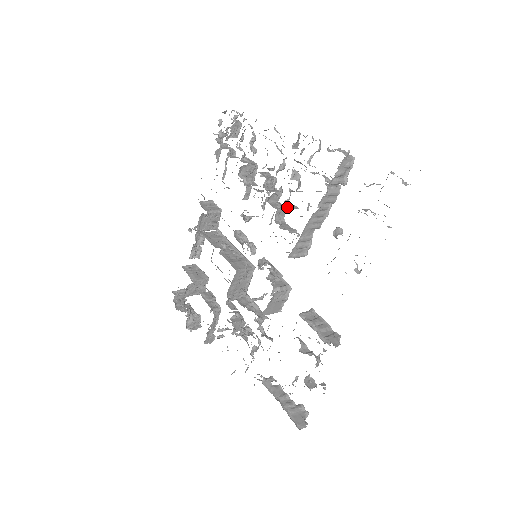
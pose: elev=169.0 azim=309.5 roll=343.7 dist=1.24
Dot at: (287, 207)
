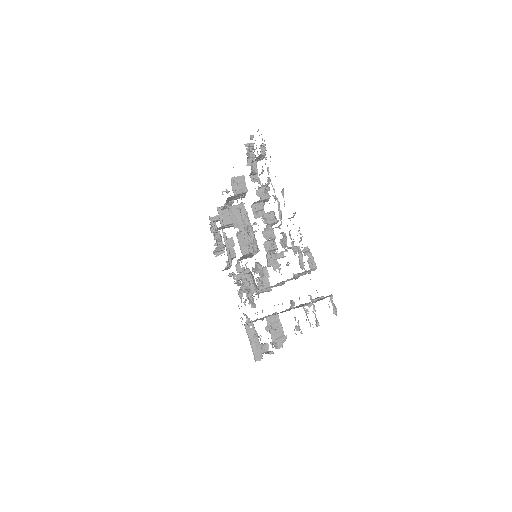
Dot at: (274, 257)
